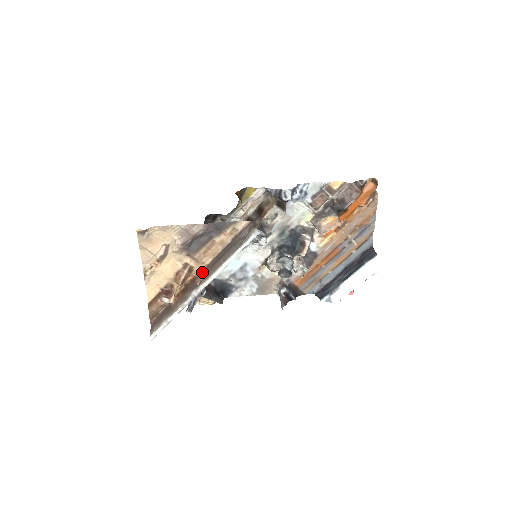
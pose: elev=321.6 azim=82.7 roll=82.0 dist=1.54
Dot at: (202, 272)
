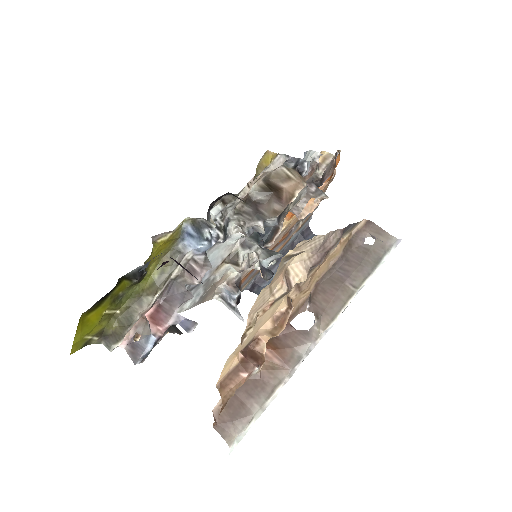
Dot at: (300, 306)
